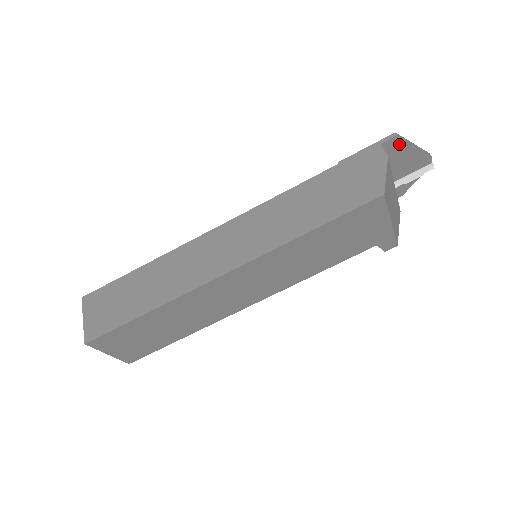
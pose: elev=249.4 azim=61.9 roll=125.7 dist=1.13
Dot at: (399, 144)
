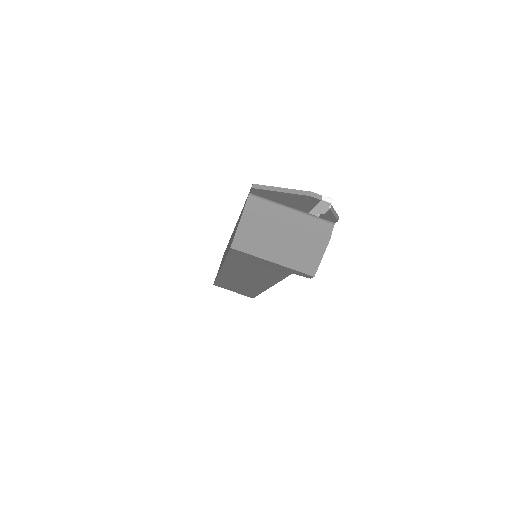
Dot at: (264, 192)
